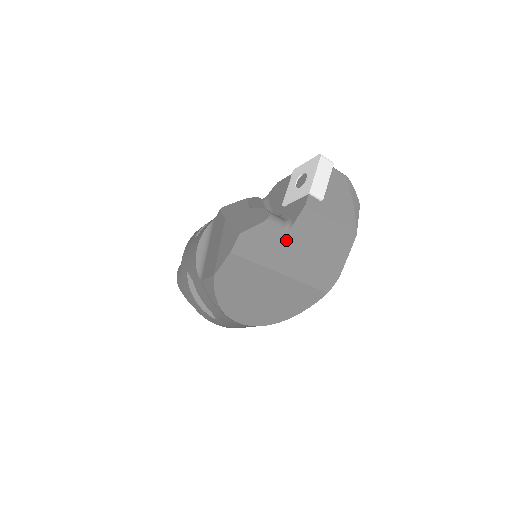
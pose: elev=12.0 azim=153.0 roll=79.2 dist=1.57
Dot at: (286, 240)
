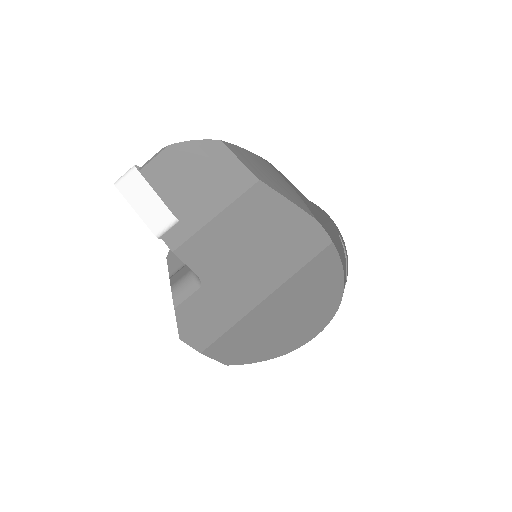
Dot at: (216, 286)
